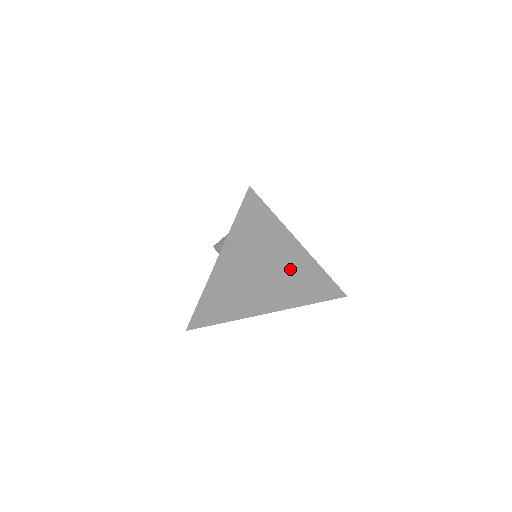
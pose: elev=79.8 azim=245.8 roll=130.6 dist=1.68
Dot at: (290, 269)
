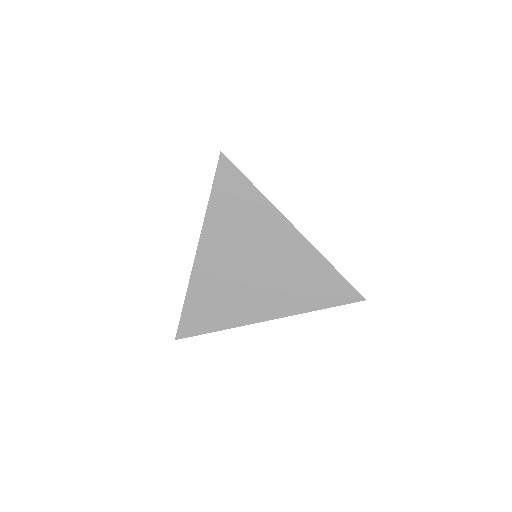
Dot at: (285, 258)
